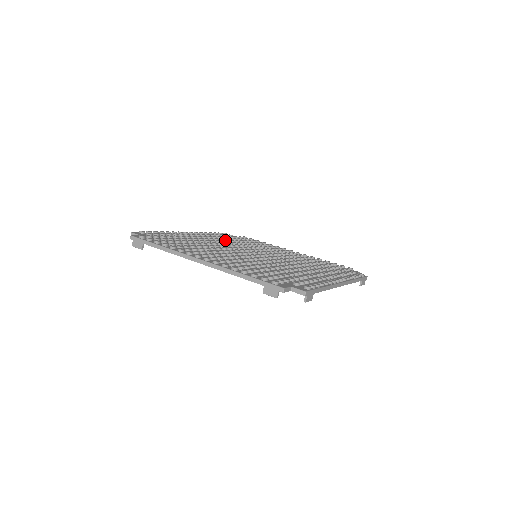
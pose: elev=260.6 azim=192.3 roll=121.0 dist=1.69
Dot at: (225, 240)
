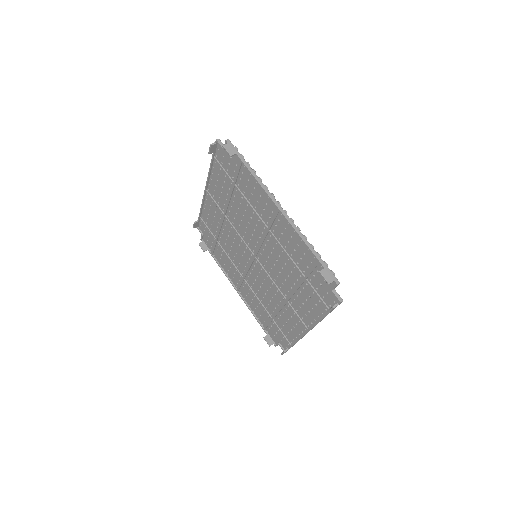
Dot at: occluded
